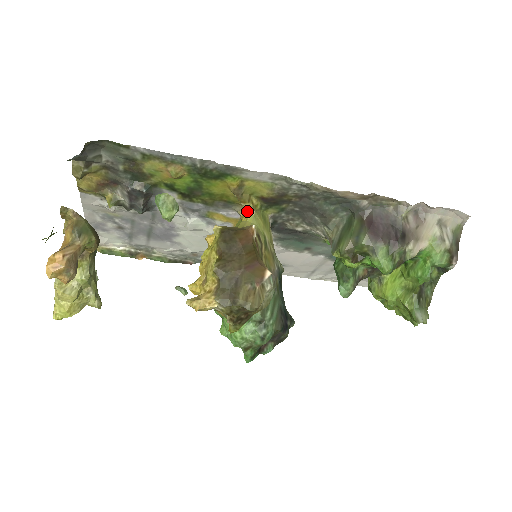
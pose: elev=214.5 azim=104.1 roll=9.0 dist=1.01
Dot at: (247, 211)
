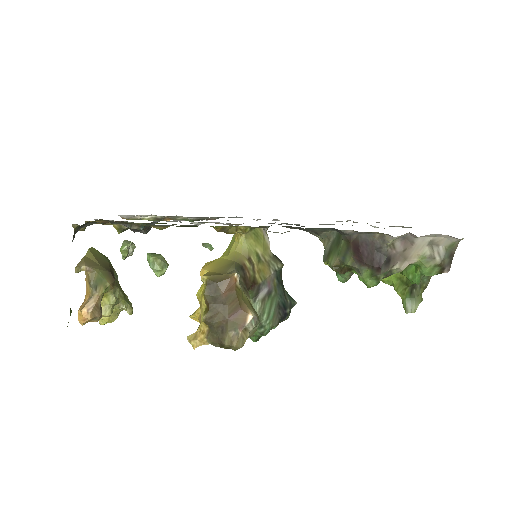
Dot at: (238, 232)
